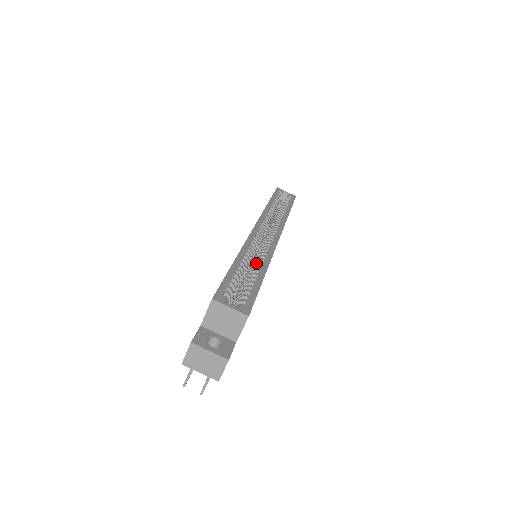
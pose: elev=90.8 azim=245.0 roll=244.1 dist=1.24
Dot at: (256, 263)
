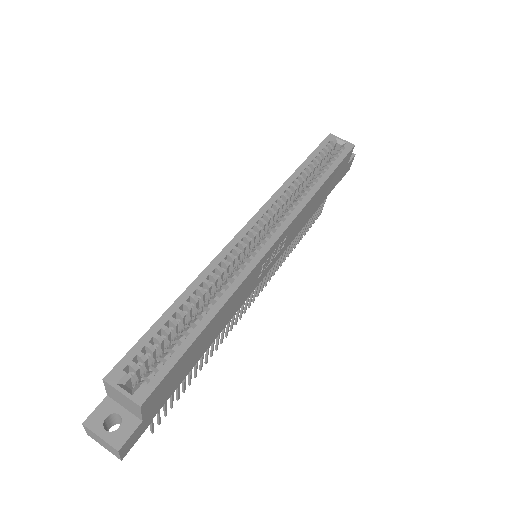
Dot at: occluded
